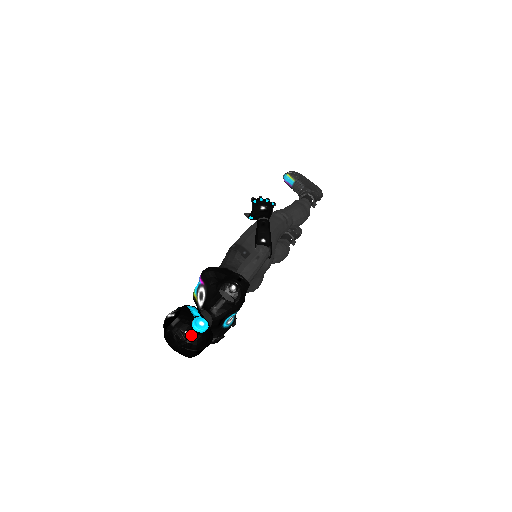
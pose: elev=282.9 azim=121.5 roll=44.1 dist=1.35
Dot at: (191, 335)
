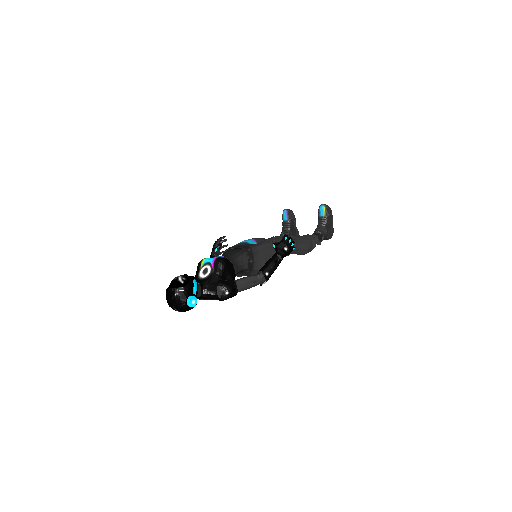
Dot at: (183, 304)
